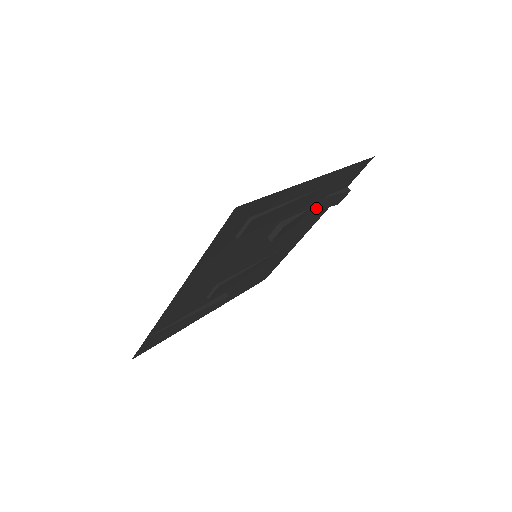
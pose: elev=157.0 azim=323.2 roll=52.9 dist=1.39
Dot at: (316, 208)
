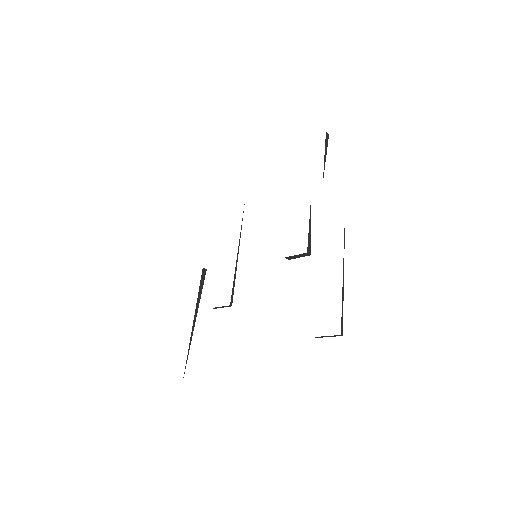
Dot at: occluded
